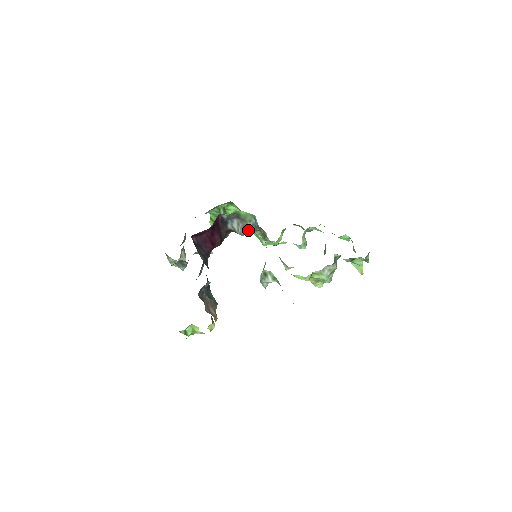
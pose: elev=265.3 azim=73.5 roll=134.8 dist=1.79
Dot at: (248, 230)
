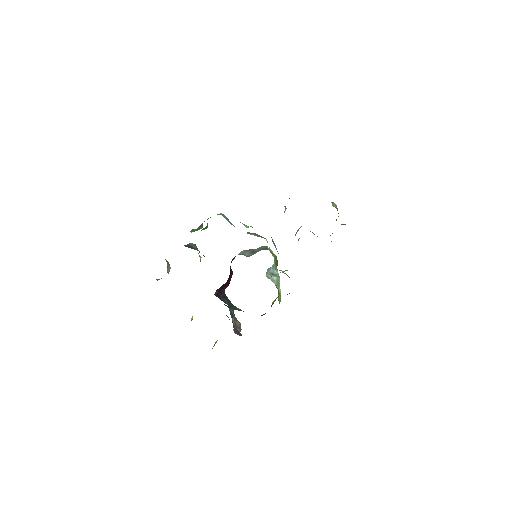
Dot at: (255, 252)
